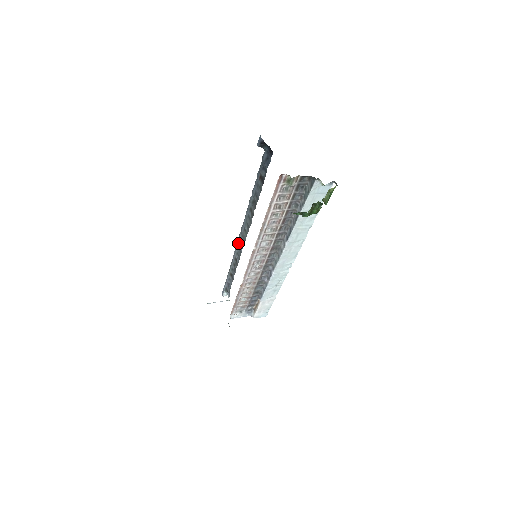
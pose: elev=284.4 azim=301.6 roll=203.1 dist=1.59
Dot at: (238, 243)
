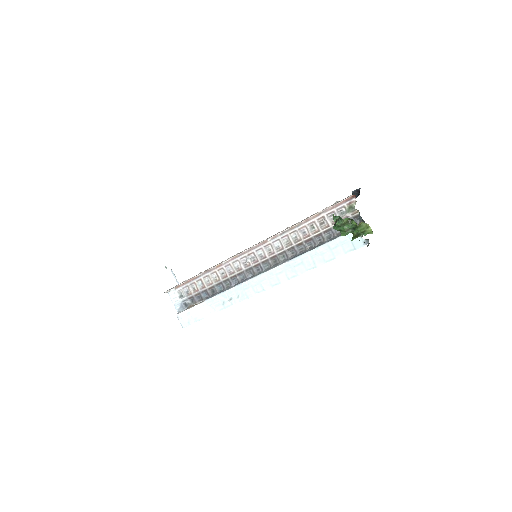
Dot at: occluded
